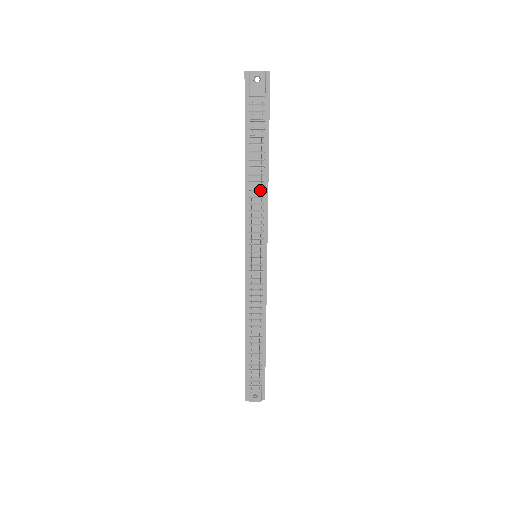
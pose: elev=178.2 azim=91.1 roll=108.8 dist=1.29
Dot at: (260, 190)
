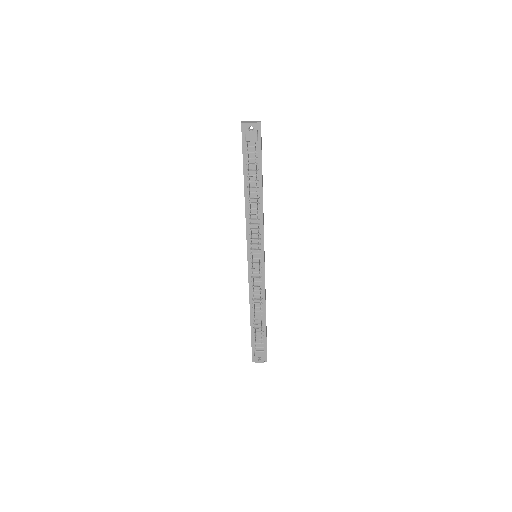
Dot at: occluded
